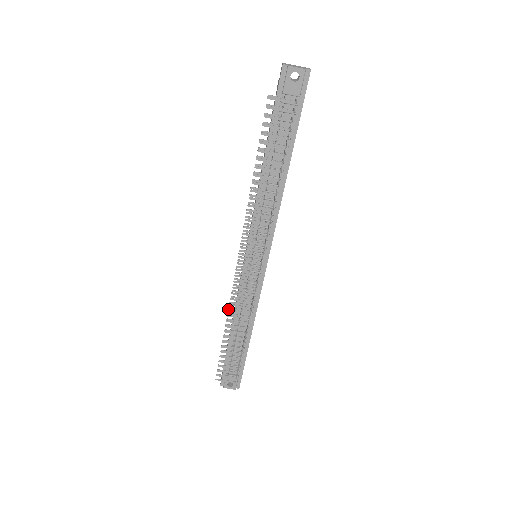
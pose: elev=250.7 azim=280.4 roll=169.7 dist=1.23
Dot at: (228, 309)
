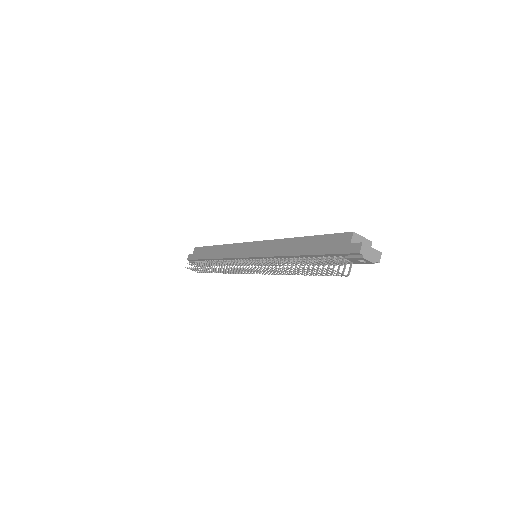
Dot at: (216, 263)
